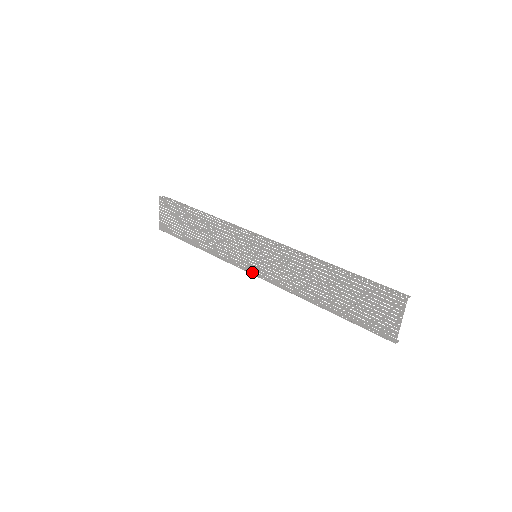
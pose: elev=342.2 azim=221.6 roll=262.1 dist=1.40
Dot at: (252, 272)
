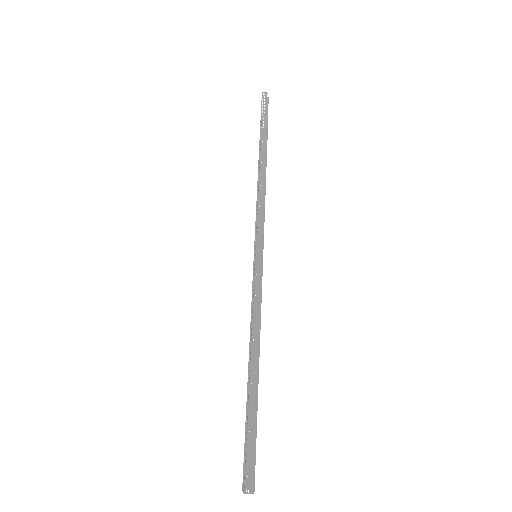
Dot at: occluded
